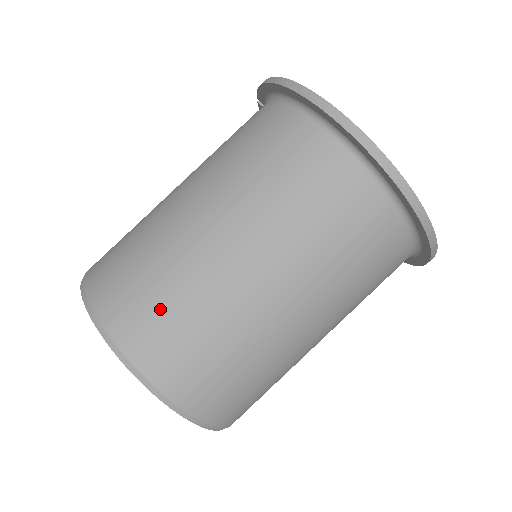
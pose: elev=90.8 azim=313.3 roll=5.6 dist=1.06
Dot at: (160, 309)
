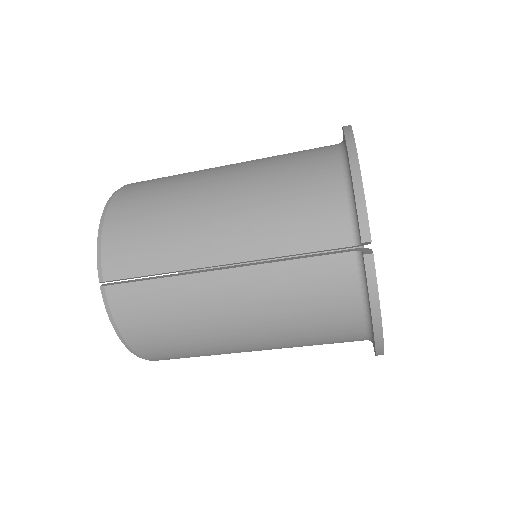
Dot at: occluded
